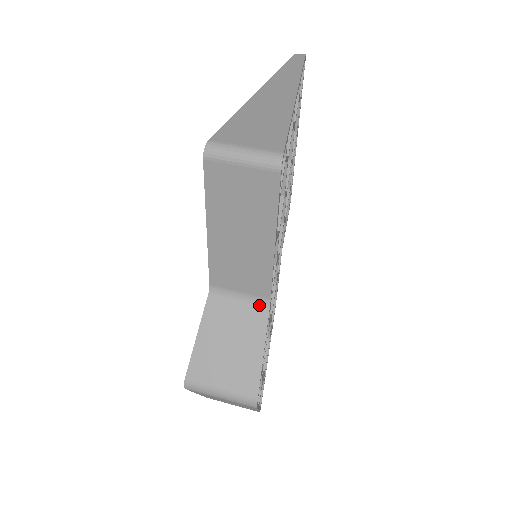
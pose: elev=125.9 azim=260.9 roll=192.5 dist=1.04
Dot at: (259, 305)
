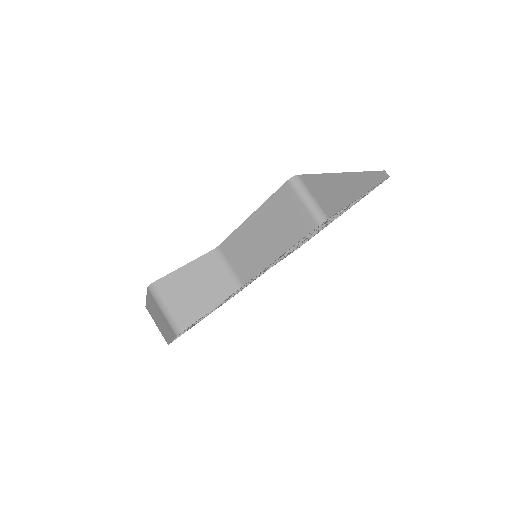
Dot at: (234, 283)
